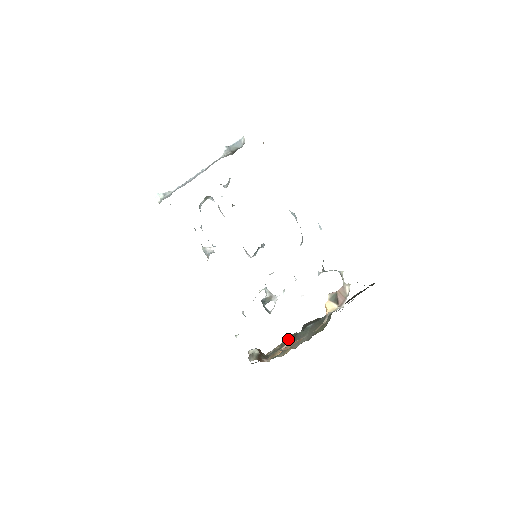
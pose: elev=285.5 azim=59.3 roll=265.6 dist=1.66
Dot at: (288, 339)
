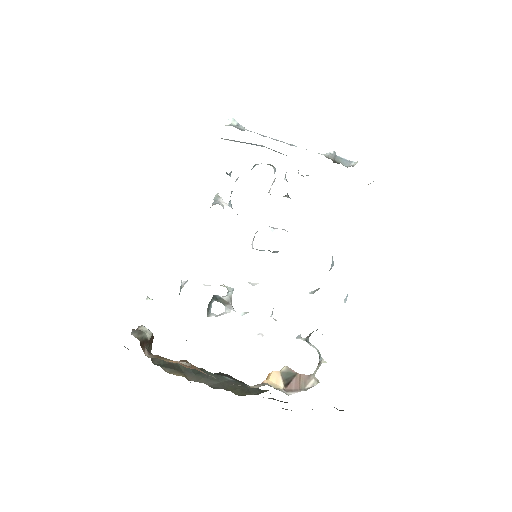
Dot at: occluded
